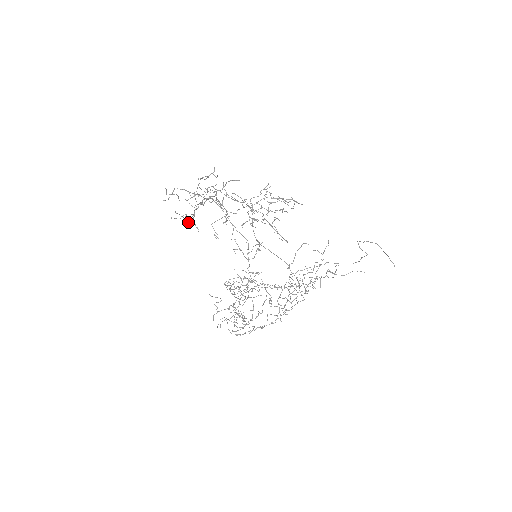
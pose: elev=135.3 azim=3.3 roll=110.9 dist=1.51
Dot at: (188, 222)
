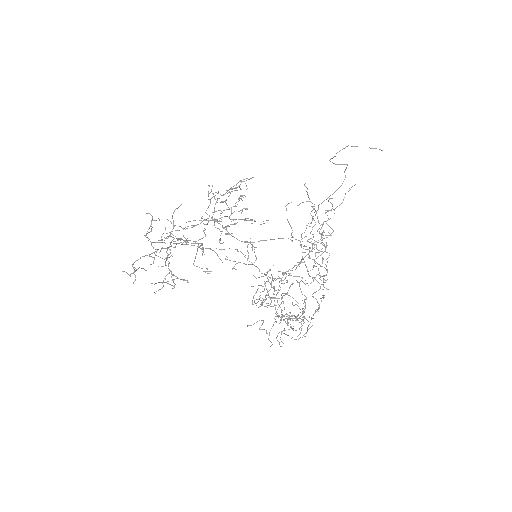
Dot at: occluded
